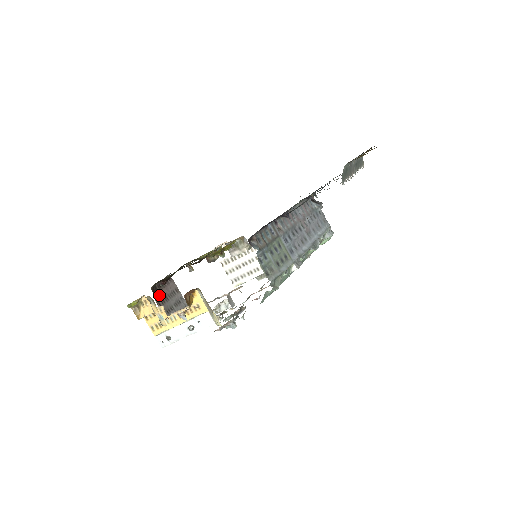
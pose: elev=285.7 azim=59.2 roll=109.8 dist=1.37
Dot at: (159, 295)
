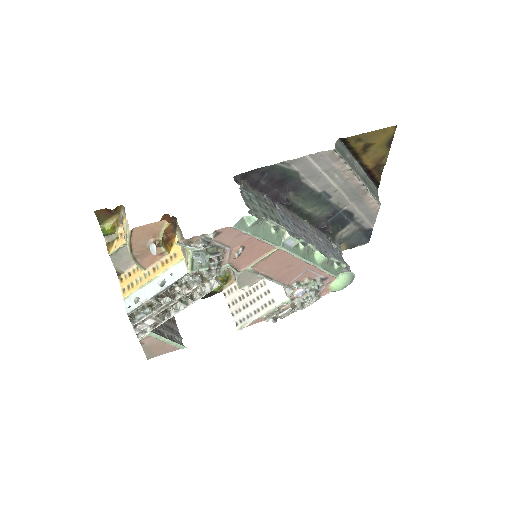
Dot at: occluded
